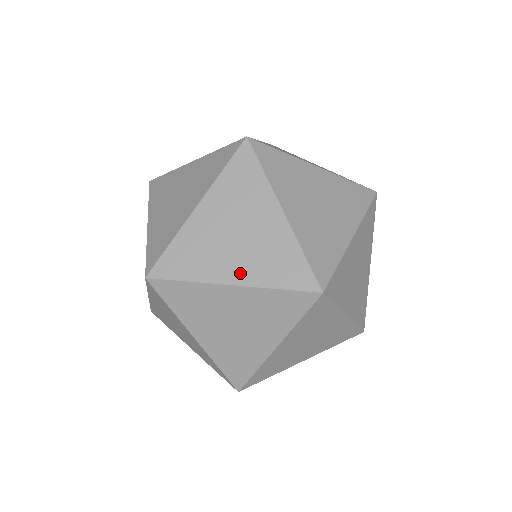
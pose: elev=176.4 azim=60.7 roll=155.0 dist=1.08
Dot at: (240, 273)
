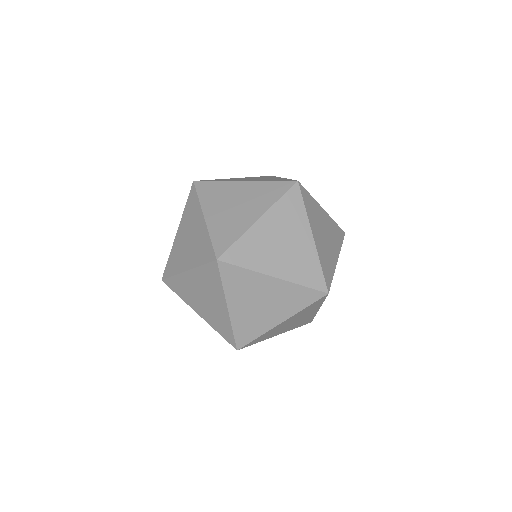
Dot at: occluded
